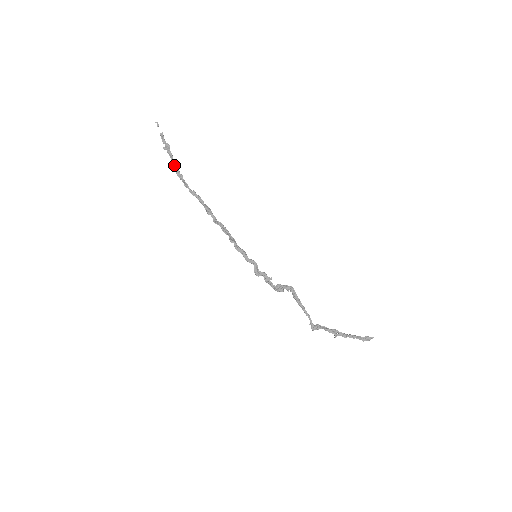
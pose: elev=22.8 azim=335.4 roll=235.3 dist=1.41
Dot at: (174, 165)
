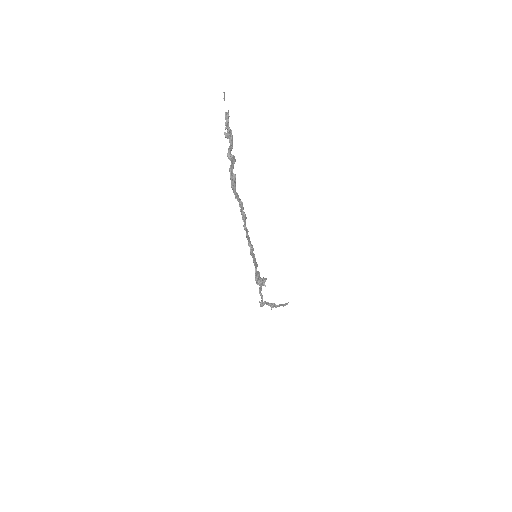
Dot at: (232, 161)
